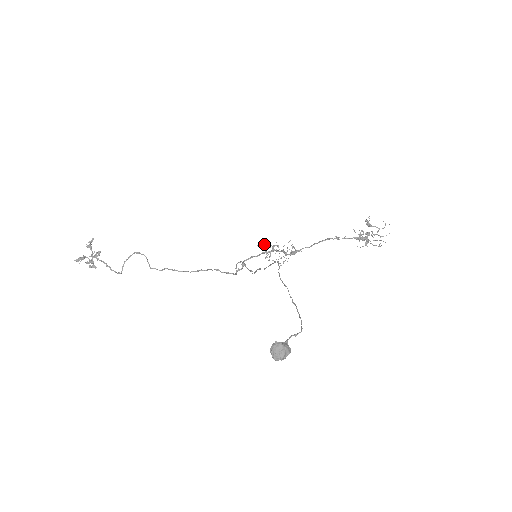
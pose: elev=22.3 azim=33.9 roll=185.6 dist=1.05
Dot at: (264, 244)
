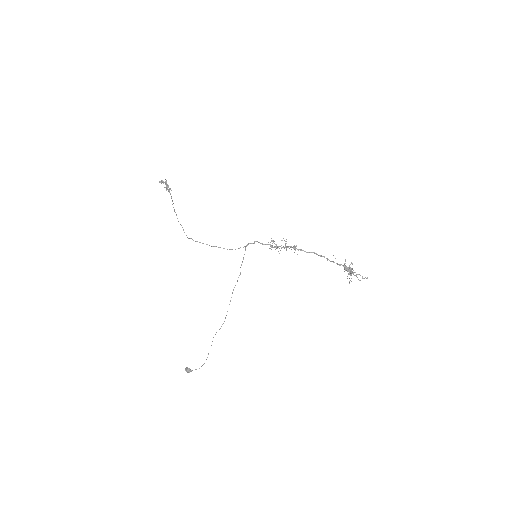
Dot at: (273, 242)
